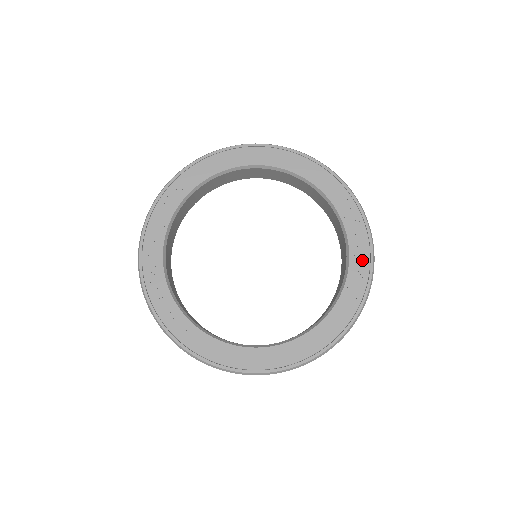
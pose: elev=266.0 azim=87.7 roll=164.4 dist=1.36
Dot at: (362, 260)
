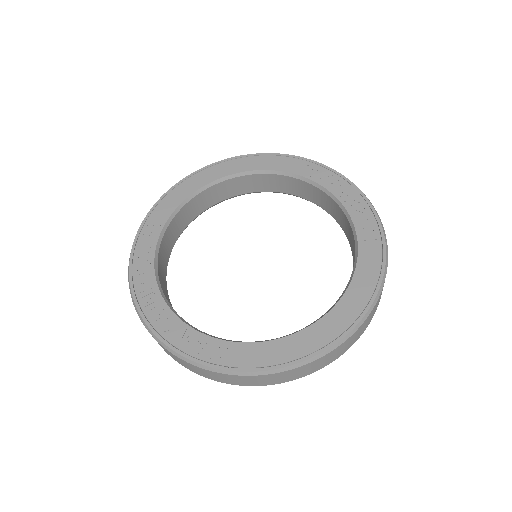
Dot at: (356, 201)
